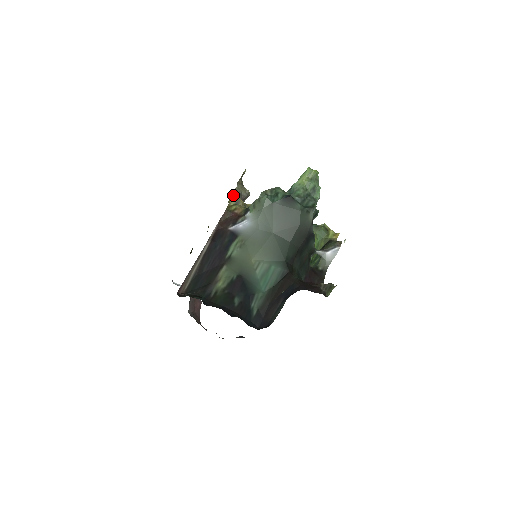
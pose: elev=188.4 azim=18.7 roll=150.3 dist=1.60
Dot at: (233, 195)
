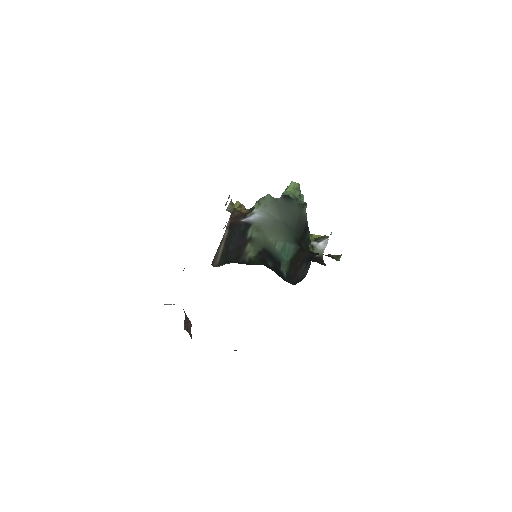
Dot at: (228, 208)
